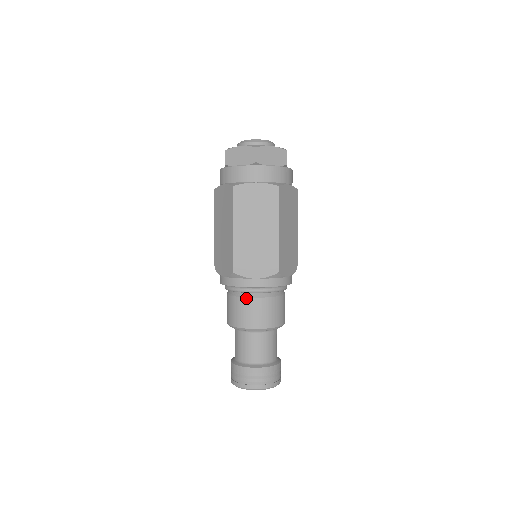
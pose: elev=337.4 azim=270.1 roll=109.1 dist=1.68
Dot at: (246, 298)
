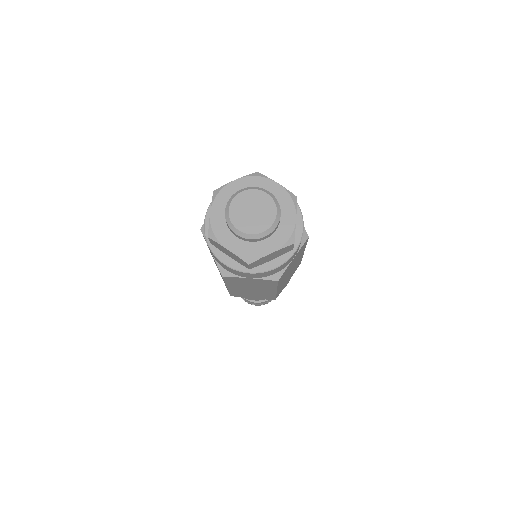
Dot at: occluded
